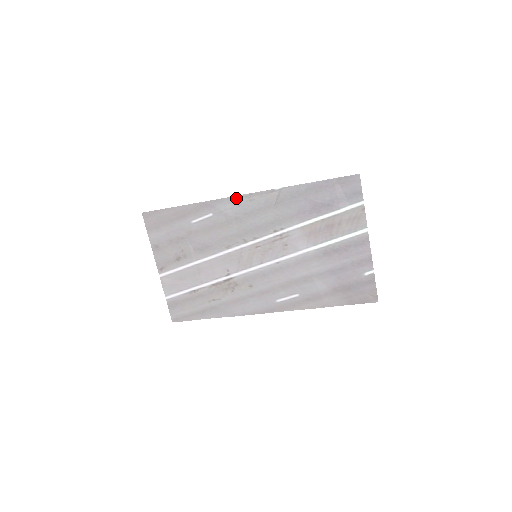
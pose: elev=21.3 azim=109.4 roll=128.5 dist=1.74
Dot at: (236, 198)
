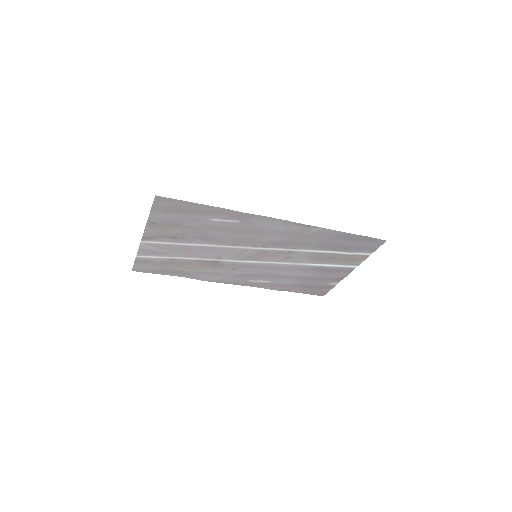
Dot at: (273, 219)
